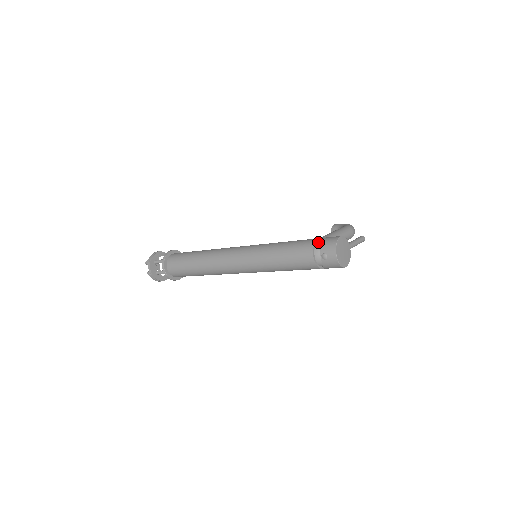
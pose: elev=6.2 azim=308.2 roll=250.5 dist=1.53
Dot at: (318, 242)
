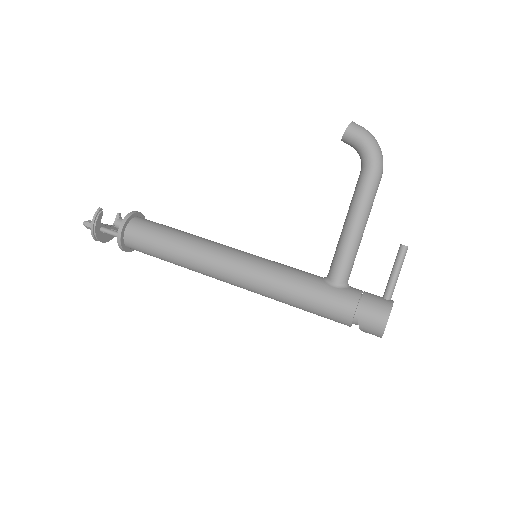
Dot at: (356, 316)
